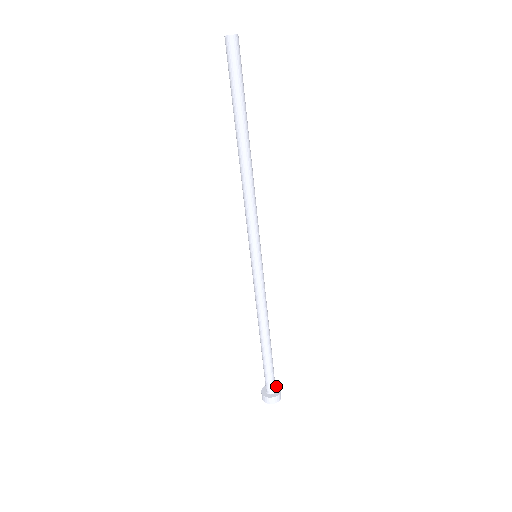
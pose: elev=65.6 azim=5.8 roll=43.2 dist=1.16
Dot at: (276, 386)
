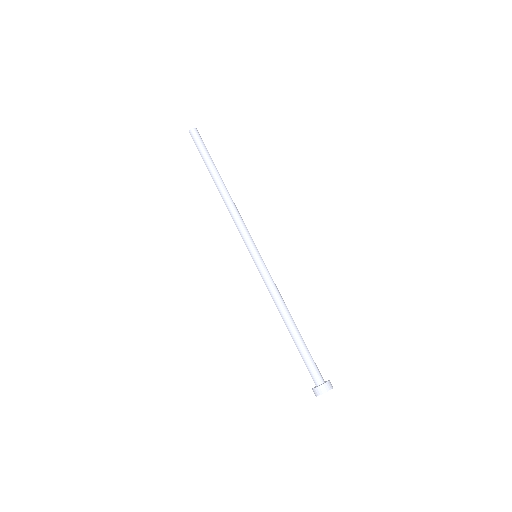
Dot at: occluded
